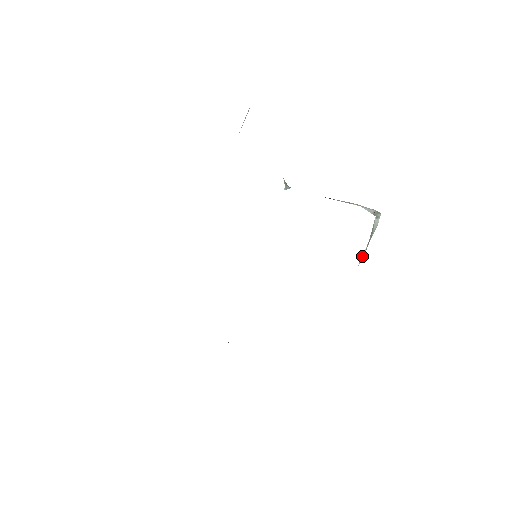
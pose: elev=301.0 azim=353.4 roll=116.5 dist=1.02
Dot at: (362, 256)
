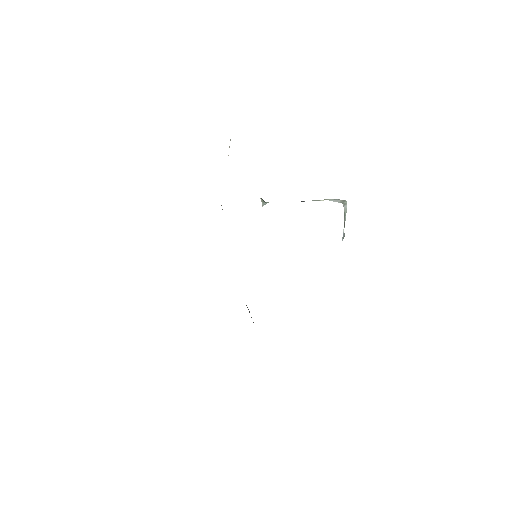
Dot at: (343, 234)
